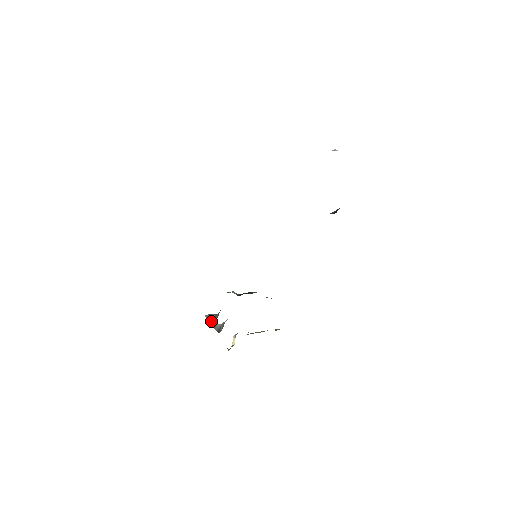
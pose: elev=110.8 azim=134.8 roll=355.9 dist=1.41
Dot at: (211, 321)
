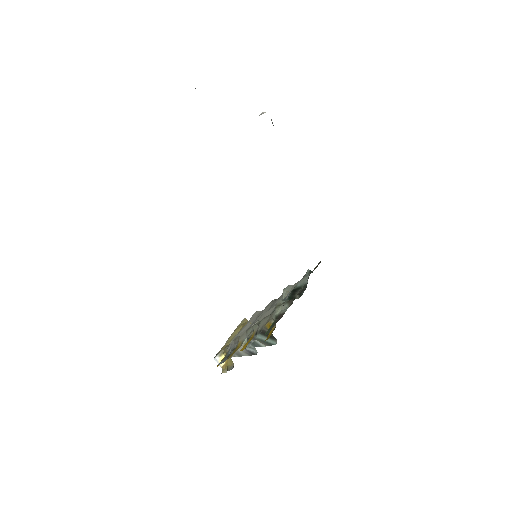
Dot at: (263, 346)
